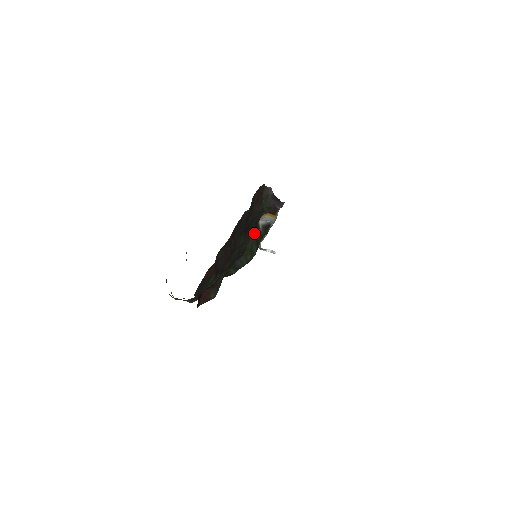
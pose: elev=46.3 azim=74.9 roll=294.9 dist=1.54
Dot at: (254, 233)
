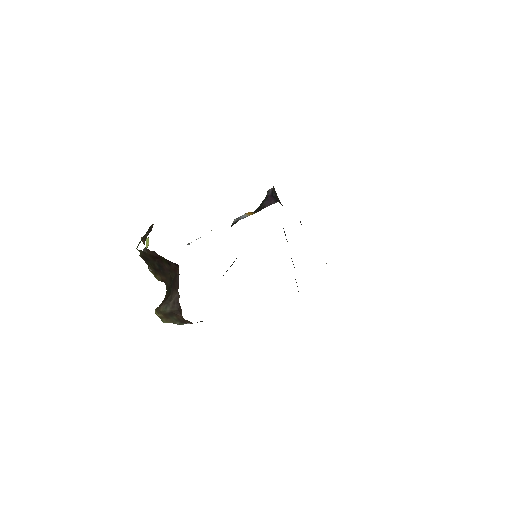
Dot at: occluded
